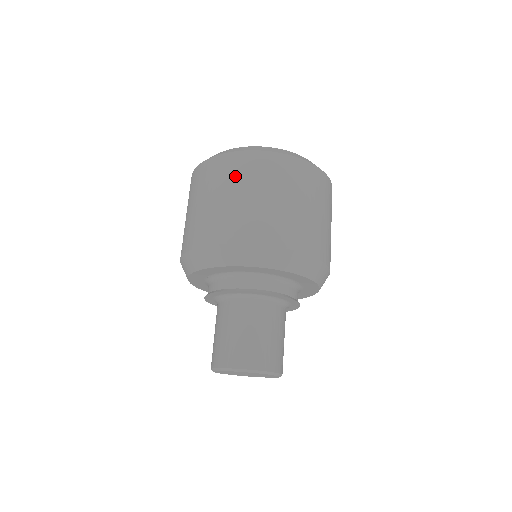
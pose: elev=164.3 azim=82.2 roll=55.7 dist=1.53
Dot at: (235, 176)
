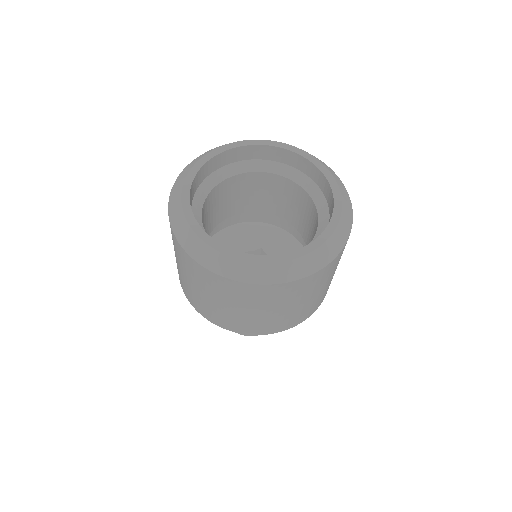
Dot at: (217, 292)
